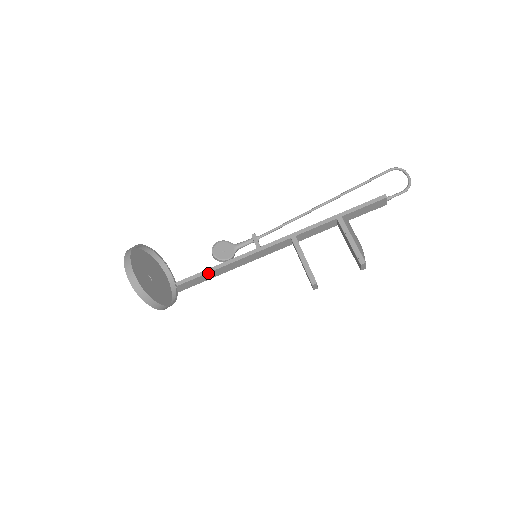
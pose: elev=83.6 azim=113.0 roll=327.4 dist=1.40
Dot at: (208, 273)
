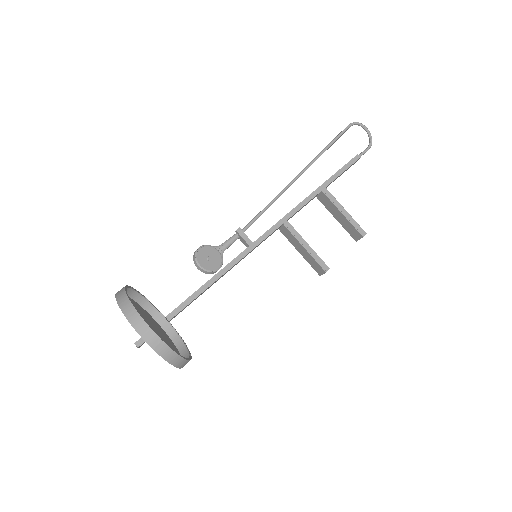
Dot at: (201, 293)
